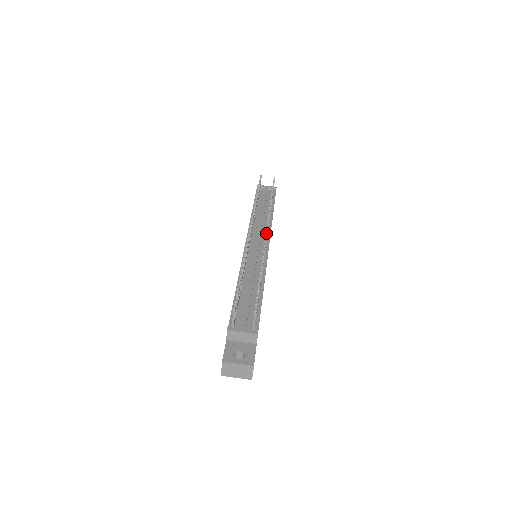
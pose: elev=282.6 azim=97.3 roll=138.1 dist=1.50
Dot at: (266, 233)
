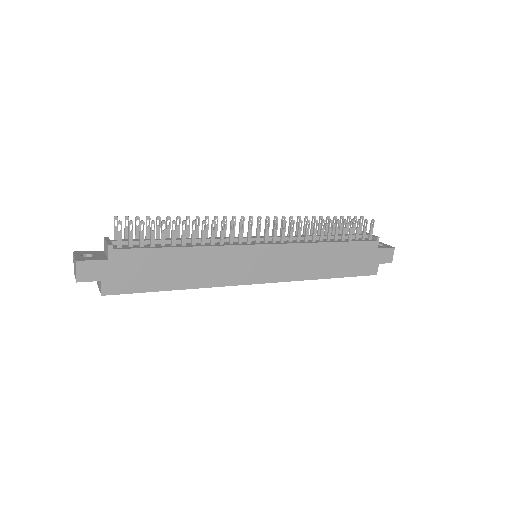
Dot at: (258, 222)
